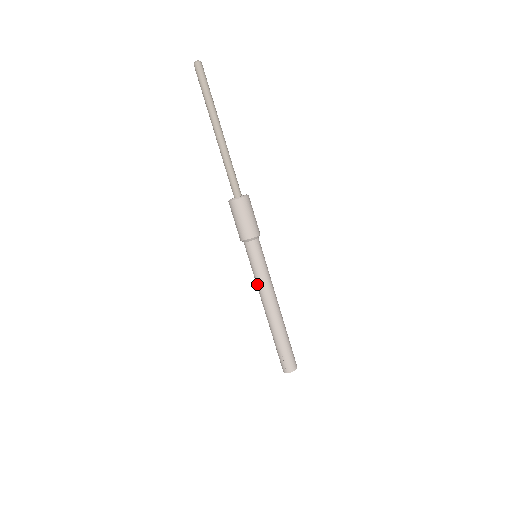
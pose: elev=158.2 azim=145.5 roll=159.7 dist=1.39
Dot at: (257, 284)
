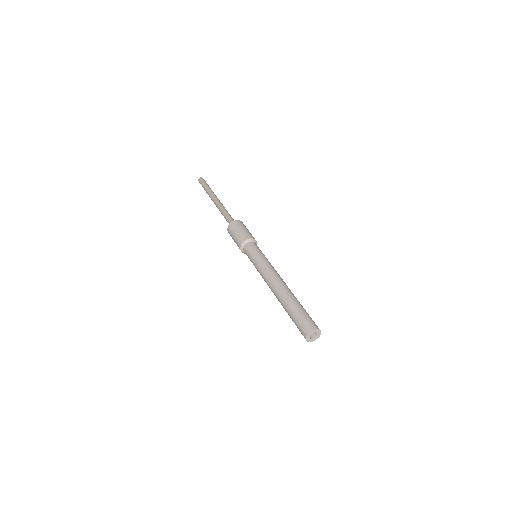
Dot at: (260, 273)
